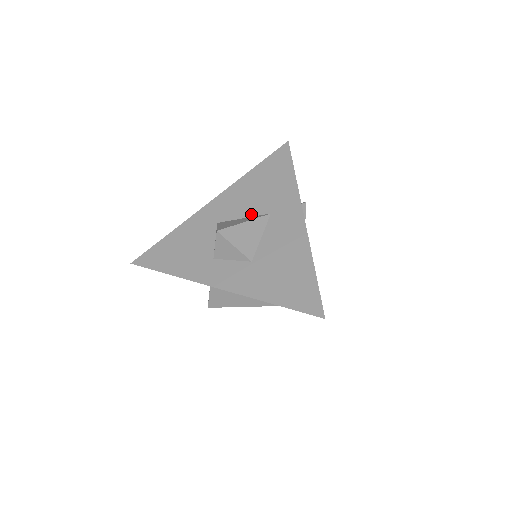
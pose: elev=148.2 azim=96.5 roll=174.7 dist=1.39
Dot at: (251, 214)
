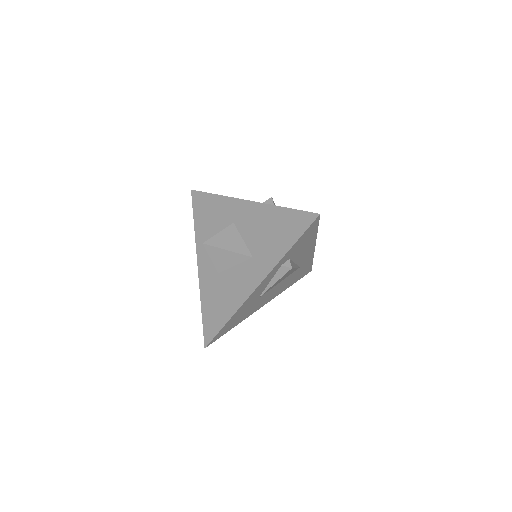
Dot at: (247, 242)
